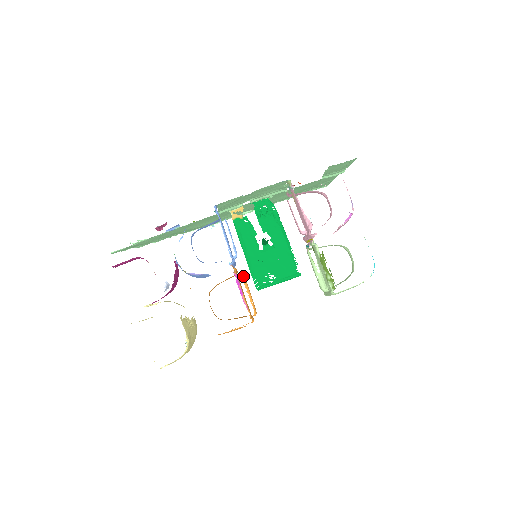
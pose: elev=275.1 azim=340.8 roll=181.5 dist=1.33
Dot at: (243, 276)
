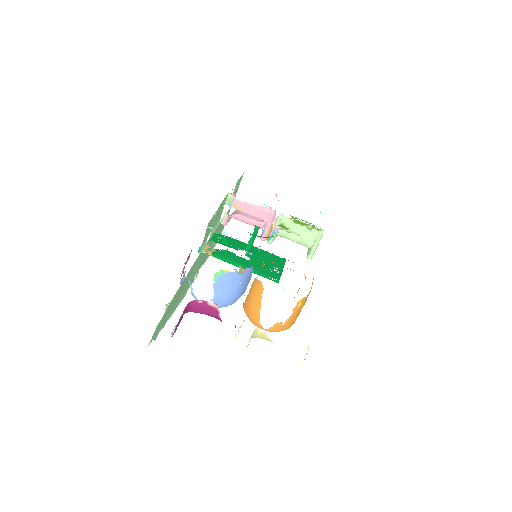
Dot at: occluded
